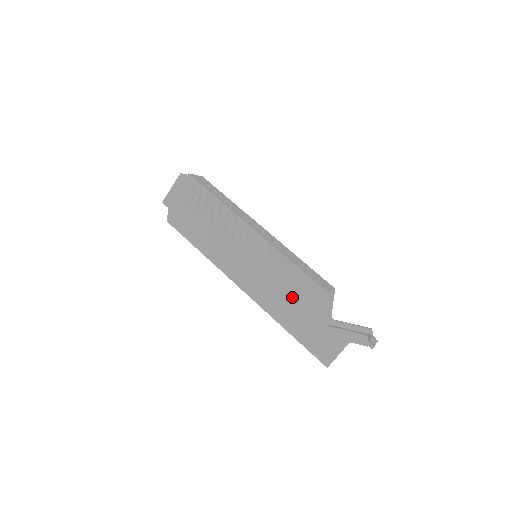
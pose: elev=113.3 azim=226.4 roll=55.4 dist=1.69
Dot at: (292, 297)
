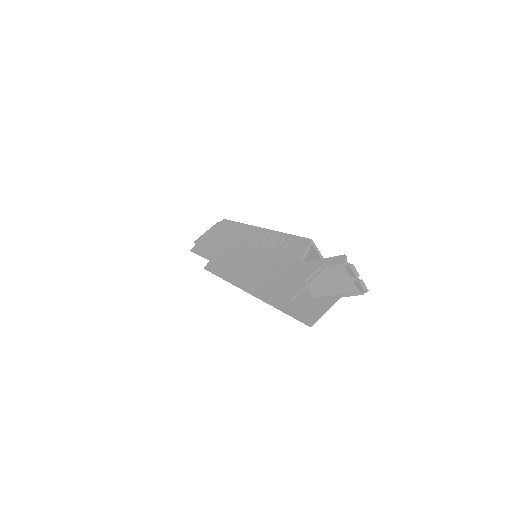
Dot at: (275, 255)
